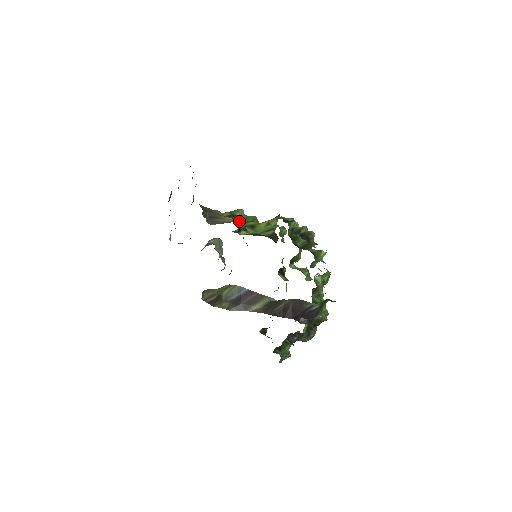
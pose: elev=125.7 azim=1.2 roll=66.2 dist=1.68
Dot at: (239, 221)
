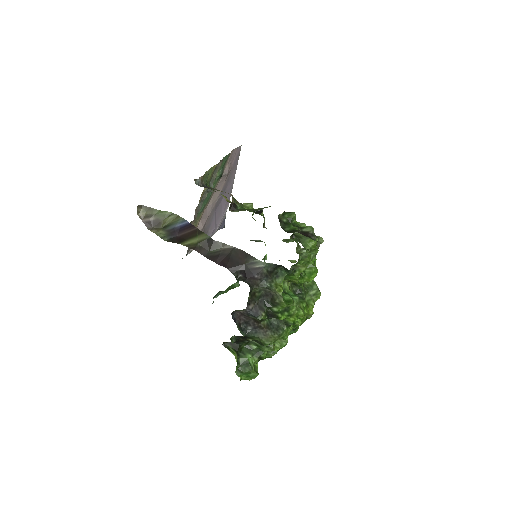
Dot at: (238, 203)
